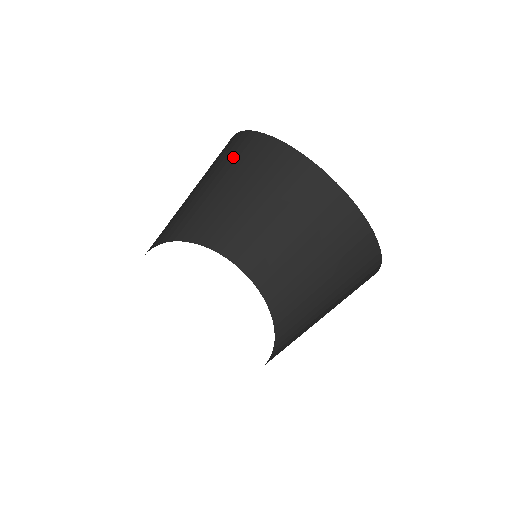
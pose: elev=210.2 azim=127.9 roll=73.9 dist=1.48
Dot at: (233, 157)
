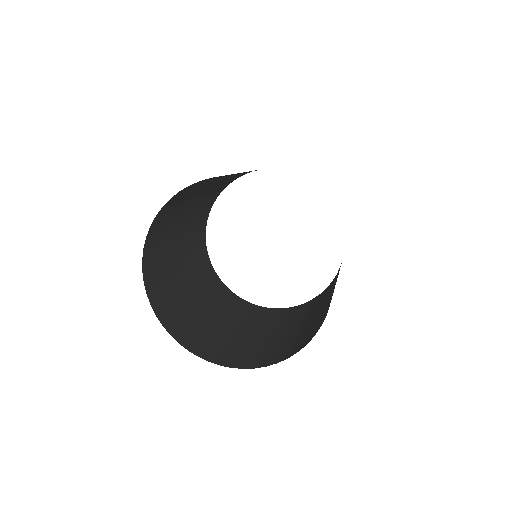
Dot at: (181, 199)
